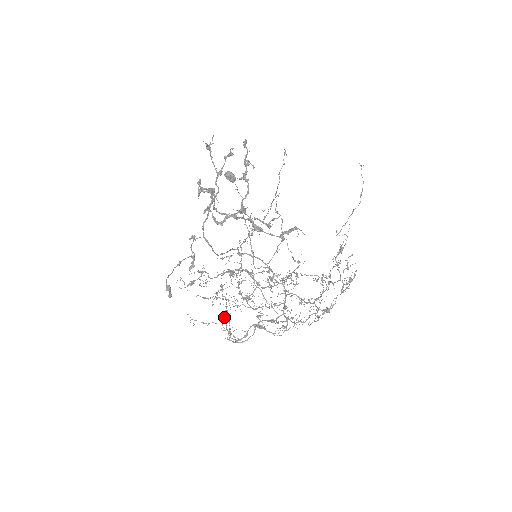
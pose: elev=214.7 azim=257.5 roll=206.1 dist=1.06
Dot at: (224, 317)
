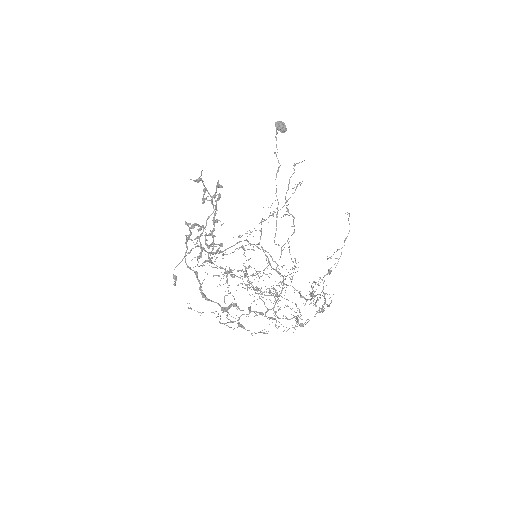
Dot at: (224, 300)
